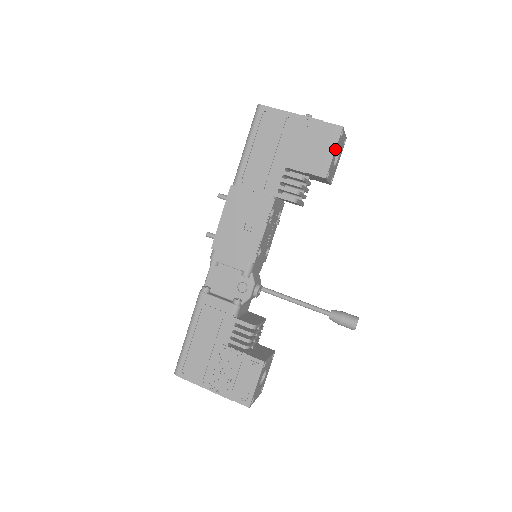
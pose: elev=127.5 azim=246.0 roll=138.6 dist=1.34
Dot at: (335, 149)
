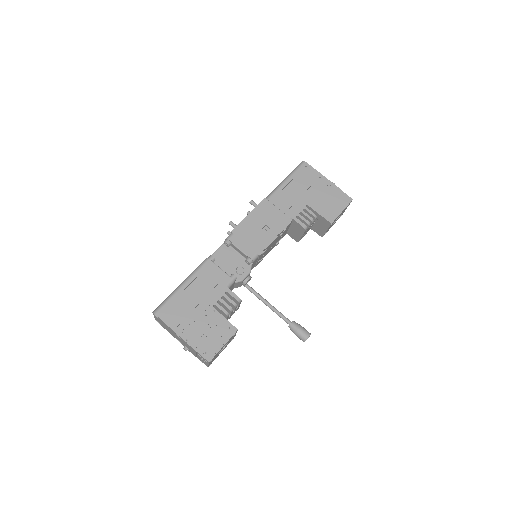
Dot at: (344, 209)
